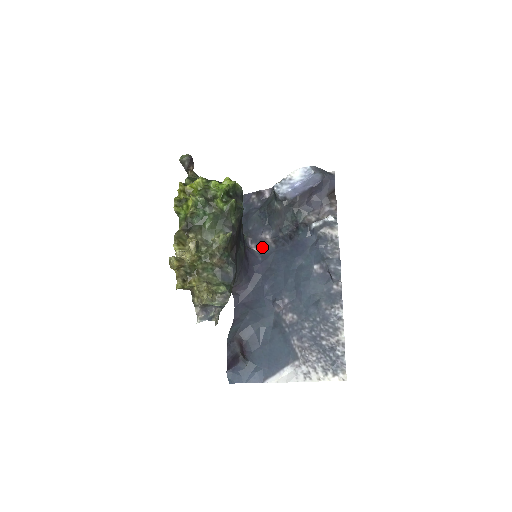
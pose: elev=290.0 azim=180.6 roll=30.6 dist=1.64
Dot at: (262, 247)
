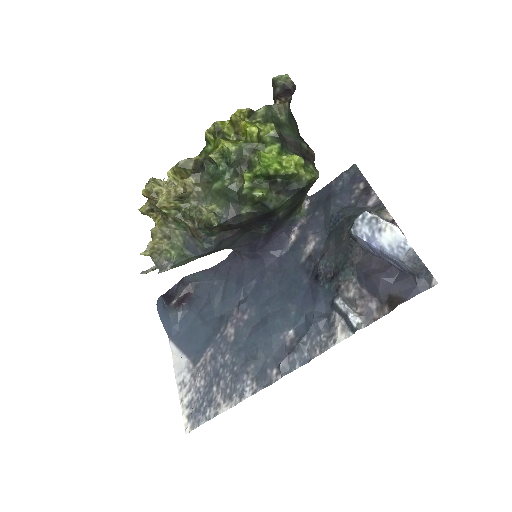
Dot at: (298, 245)
